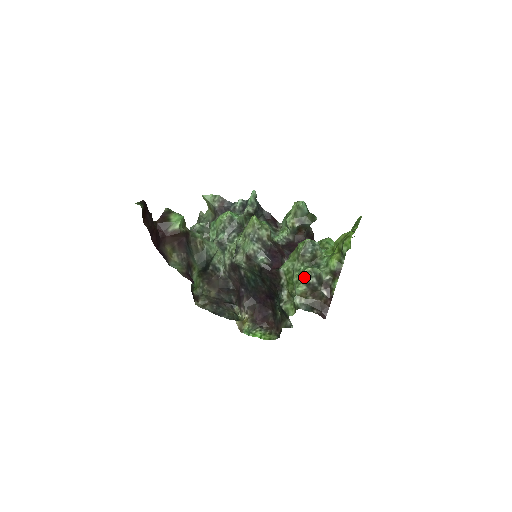
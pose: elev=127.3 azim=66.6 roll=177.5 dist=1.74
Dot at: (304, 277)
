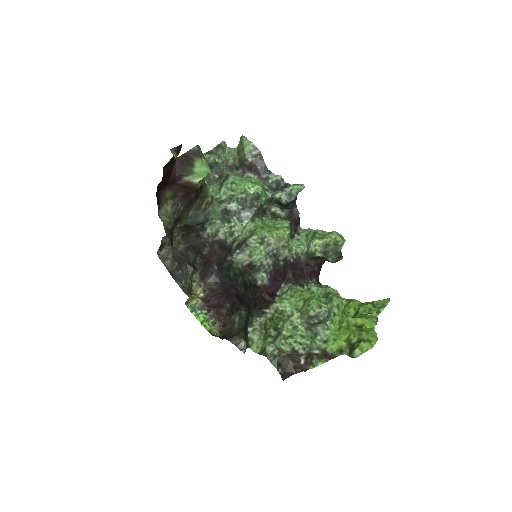
Dot at: (297, 343)
